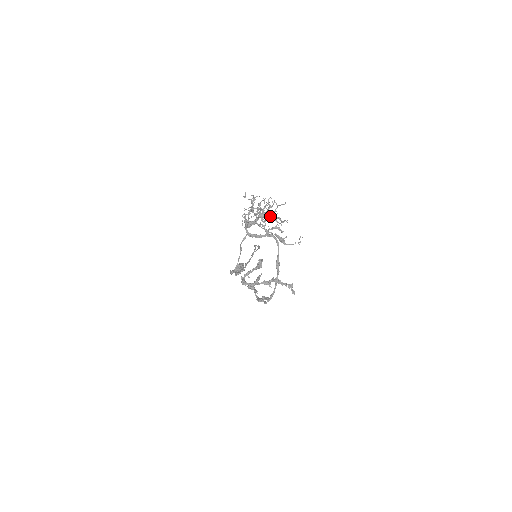
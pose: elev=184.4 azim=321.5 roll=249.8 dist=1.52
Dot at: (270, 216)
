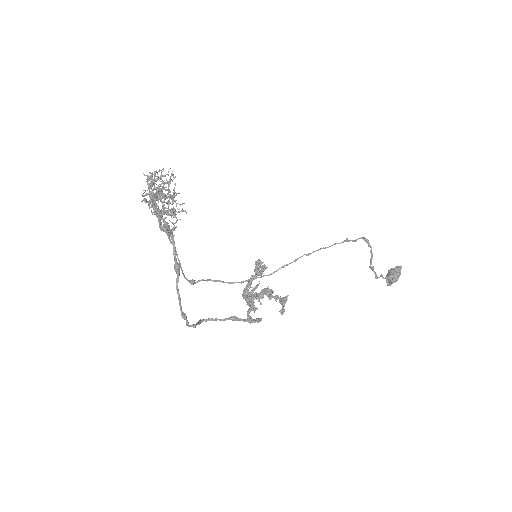
Dot at: (162, 196)
